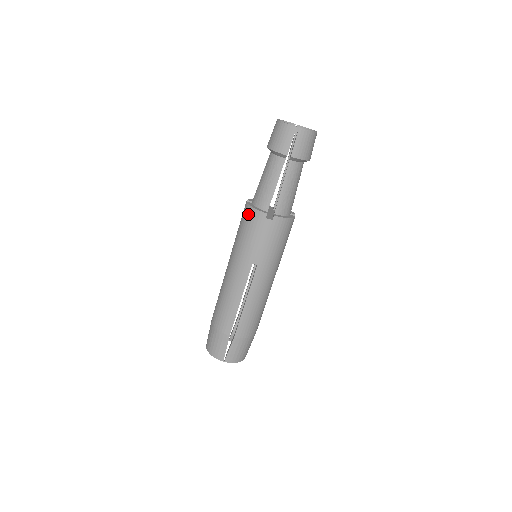
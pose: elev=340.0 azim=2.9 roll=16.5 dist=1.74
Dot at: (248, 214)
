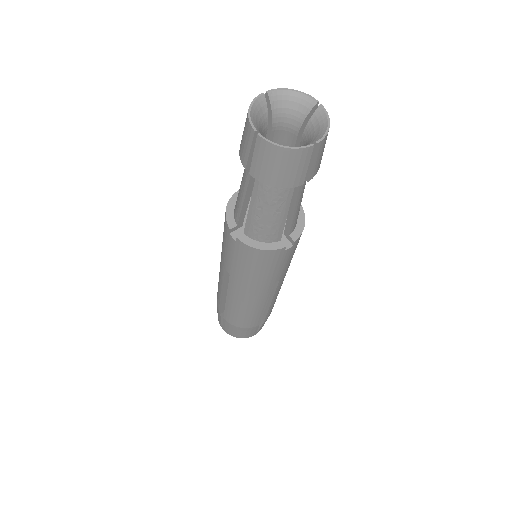
Dot at: (253, 255)
